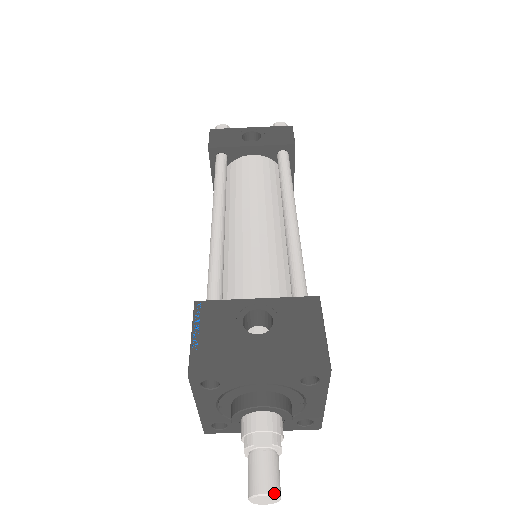
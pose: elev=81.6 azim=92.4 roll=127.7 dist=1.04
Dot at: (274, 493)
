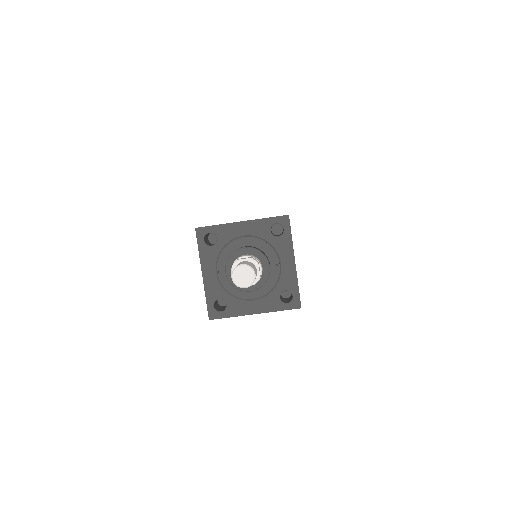
Dot at: (249, 265)
